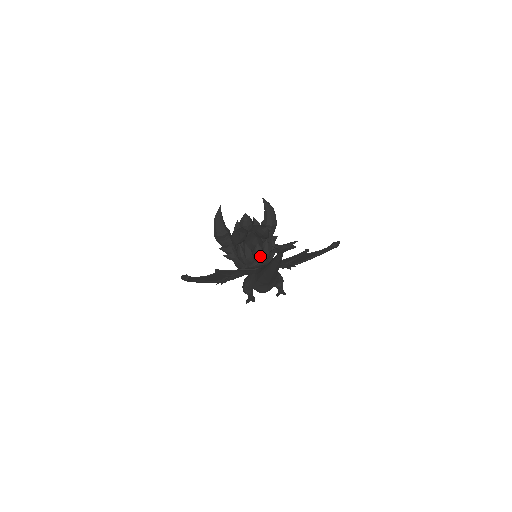
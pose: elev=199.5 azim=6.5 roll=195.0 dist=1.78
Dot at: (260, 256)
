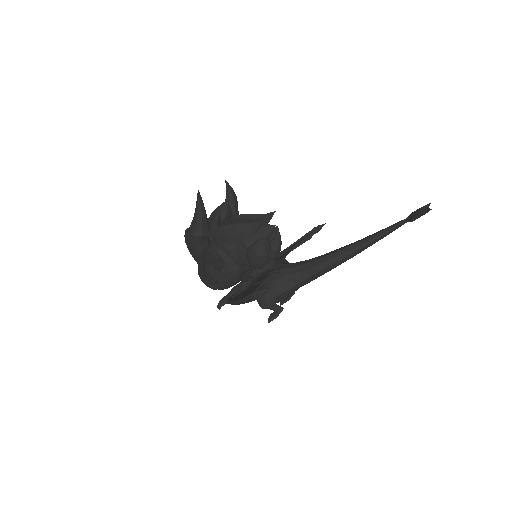
Dot at: occluded
